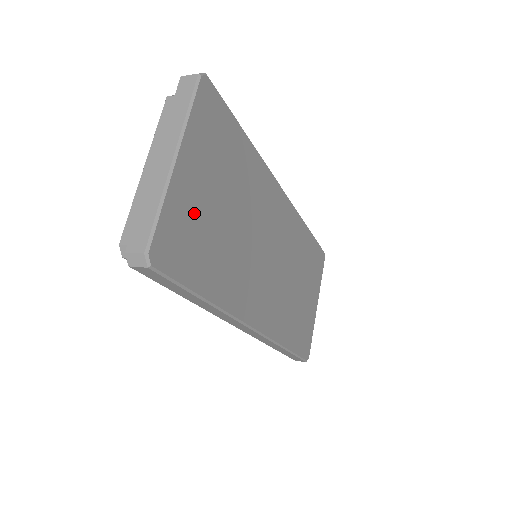
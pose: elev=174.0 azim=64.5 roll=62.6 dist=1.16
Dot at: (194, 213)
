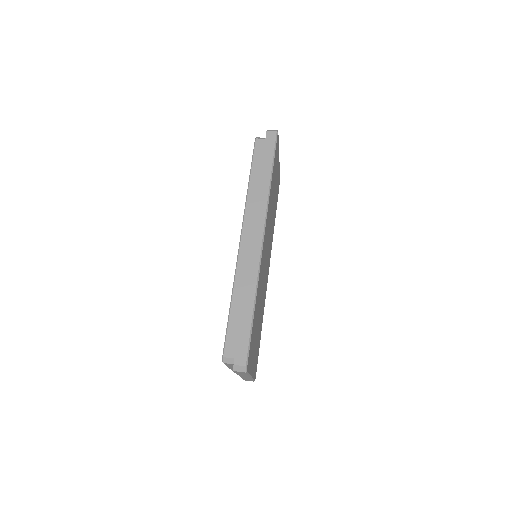
Dot at: occluded
